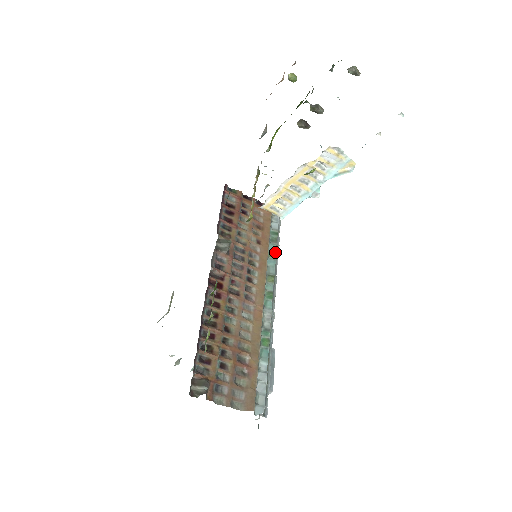
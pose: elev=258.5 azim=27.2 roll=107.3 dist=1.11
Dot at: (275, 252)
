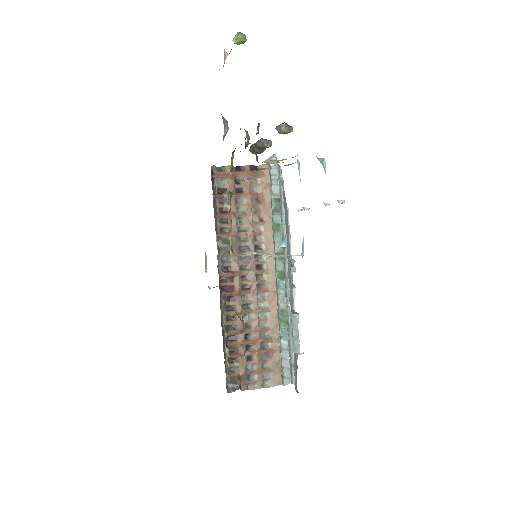
Dot at: (280, 224)
